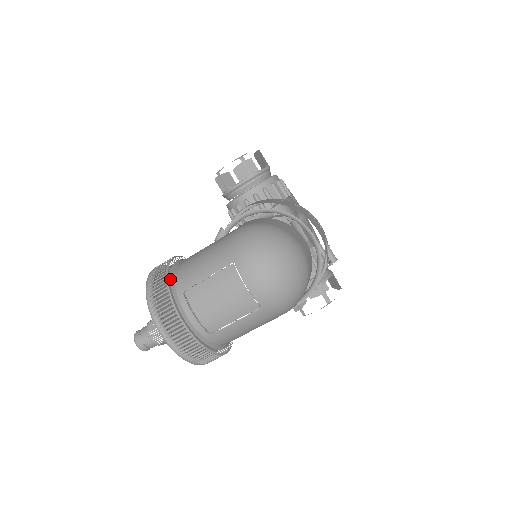
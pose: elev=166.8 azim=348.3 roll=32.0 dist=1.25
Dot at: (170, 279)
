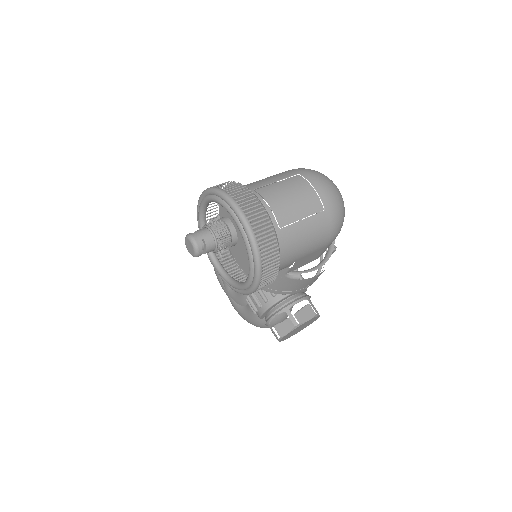
Dot at: occluded
